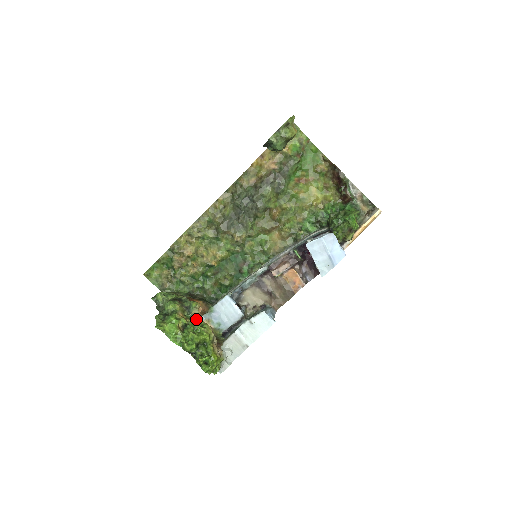
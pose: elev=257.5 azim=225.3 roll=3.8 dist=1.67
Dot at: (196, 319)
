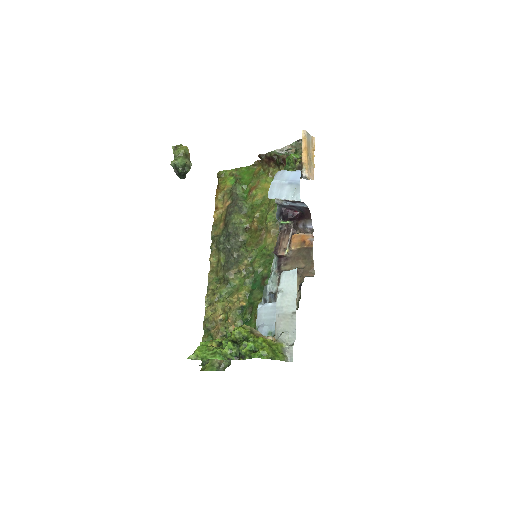
Dot at: occluded
